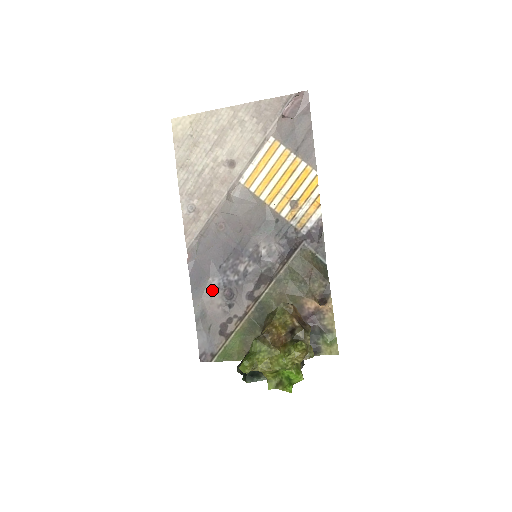
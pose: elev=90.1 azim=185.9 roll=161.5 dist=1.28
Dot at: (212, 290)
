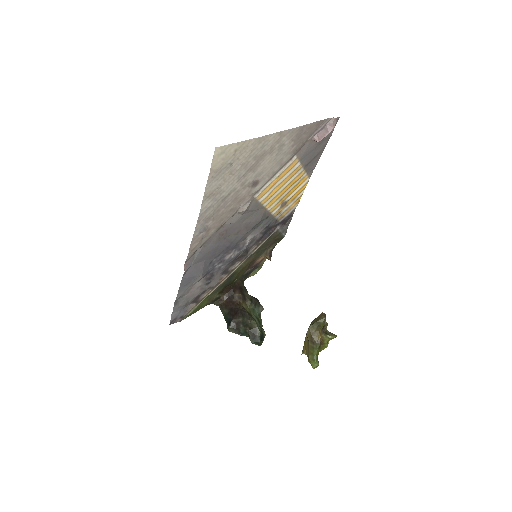
Dot at: occluded
